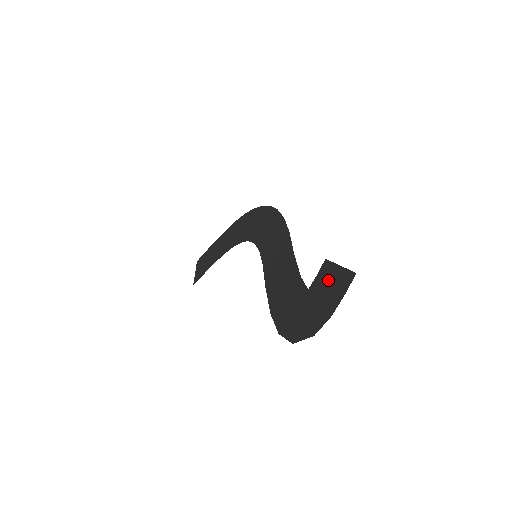
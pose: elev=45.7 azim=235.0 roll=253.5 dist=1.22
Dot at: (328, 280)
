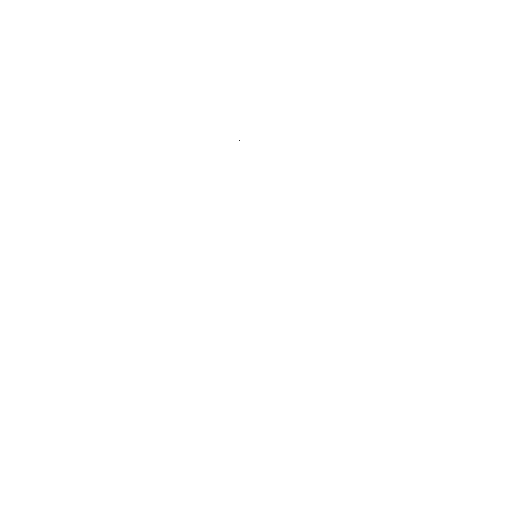
Dot at: occluded
